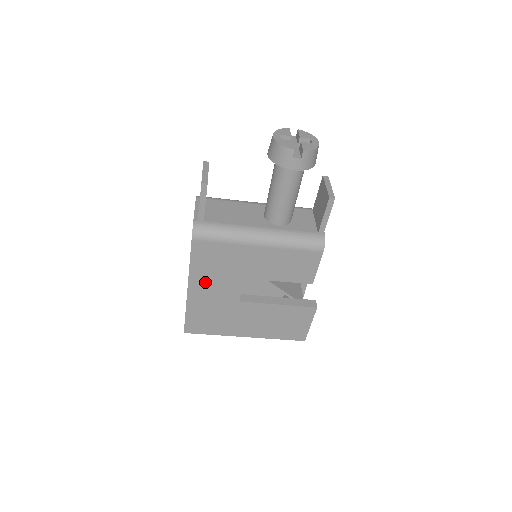
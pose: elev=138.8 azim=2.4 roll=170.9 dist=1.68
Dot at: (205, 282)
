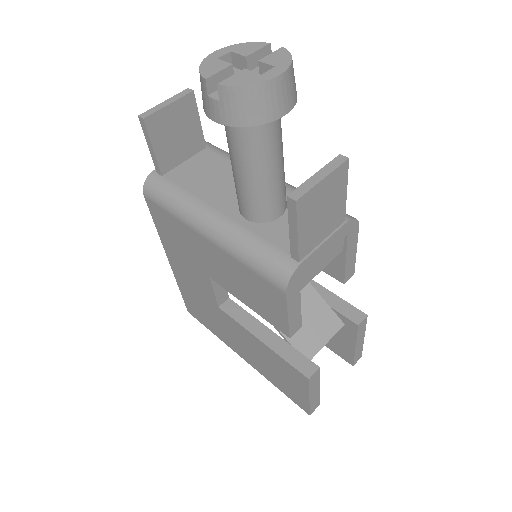
Dot at: (179, 260)
